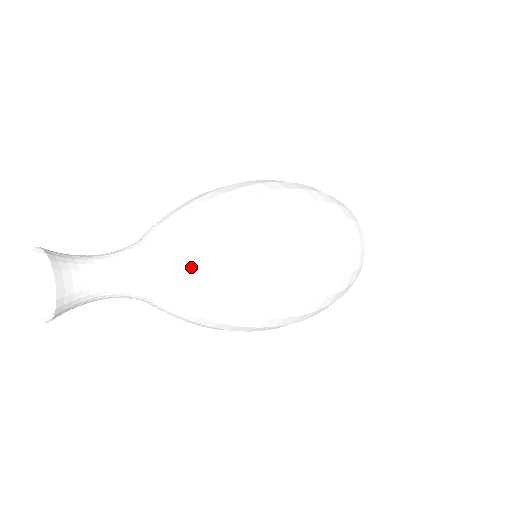
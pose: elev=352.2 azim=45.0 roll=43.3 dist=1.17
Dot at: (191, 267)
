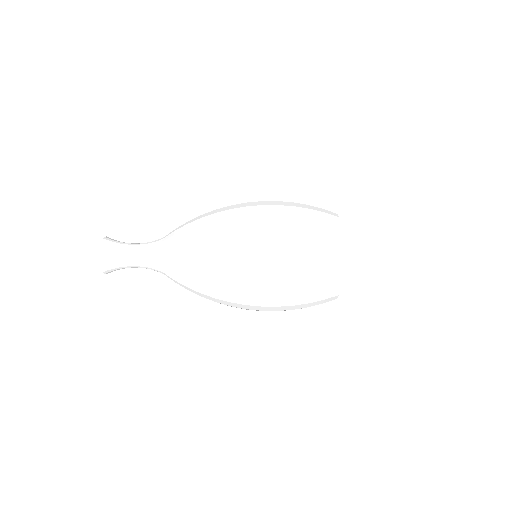
Dot at: (172, 252)
